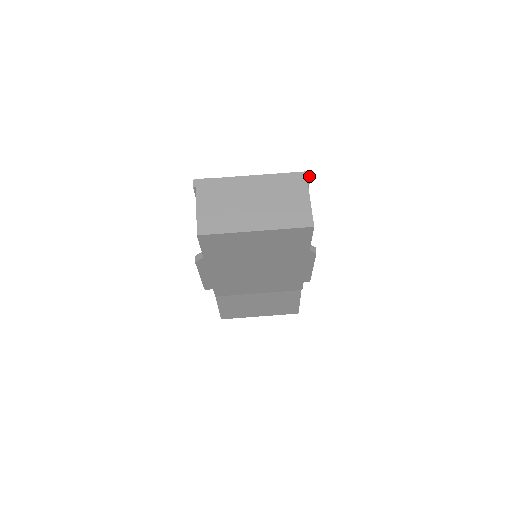
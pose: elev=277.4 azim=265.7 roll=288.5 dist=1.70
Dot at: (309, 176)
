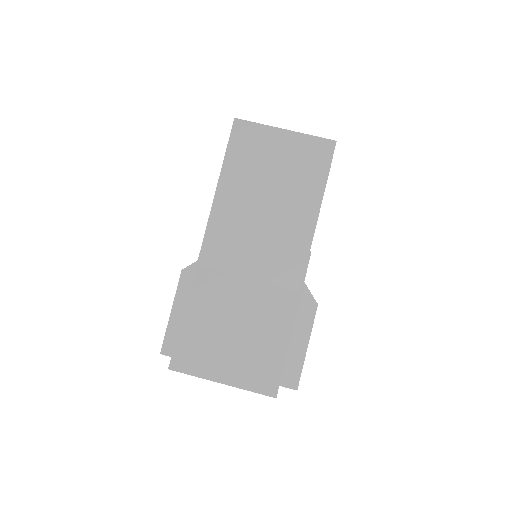
Dot at: occluded
